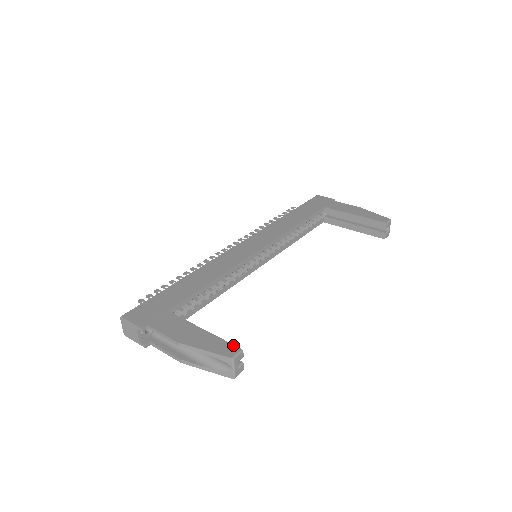
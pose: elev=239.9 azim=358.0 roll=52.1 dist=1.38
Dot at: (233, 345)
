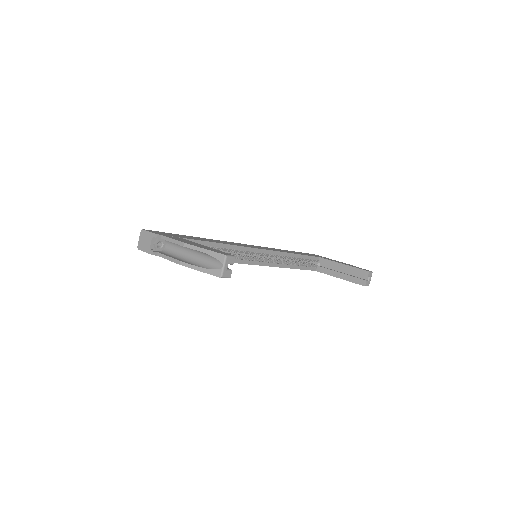
Dot at: occluded
